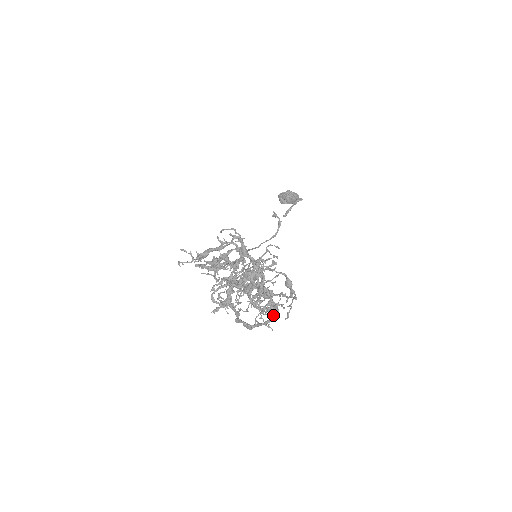
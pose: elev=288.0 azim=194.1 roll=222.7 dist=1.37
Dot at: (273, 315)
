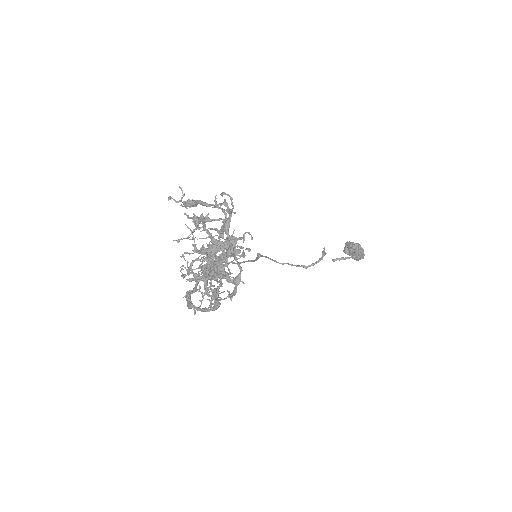
Dot at: (212, 307)
